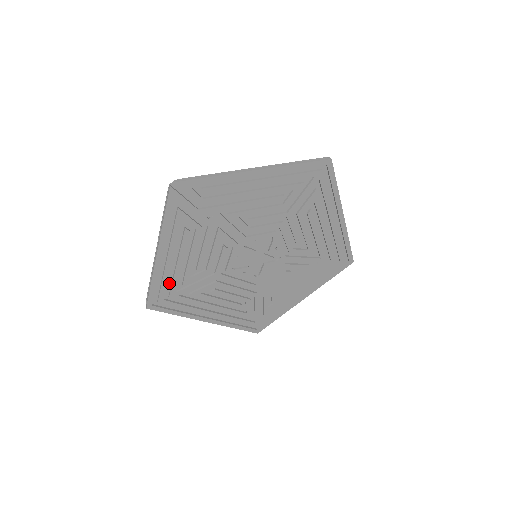
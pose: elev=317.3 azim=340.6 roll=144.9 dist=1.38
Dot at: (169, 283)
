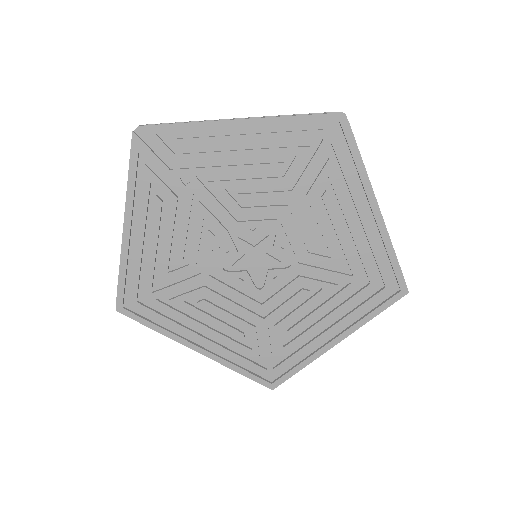
Dot at: (143, 278)
